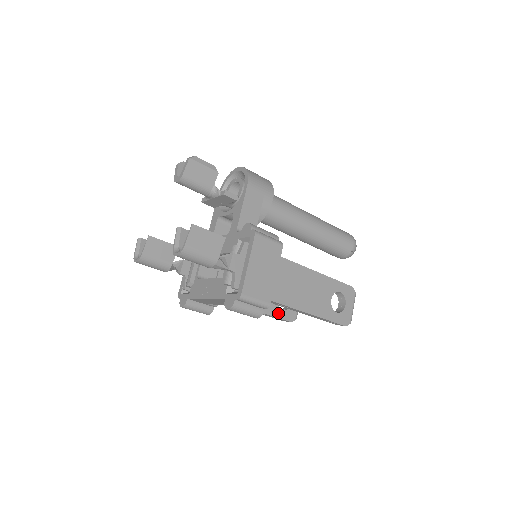
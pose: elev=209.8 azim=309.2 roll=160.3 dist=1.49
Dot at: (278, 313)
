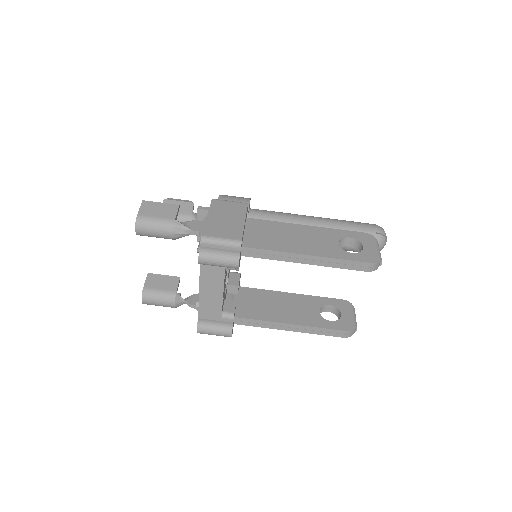
Dot at: (325, 324)
